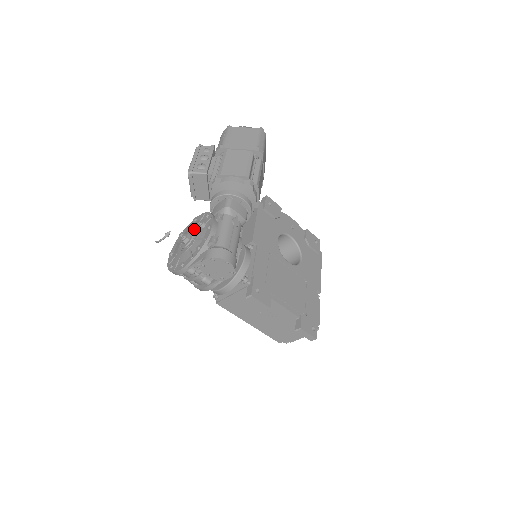
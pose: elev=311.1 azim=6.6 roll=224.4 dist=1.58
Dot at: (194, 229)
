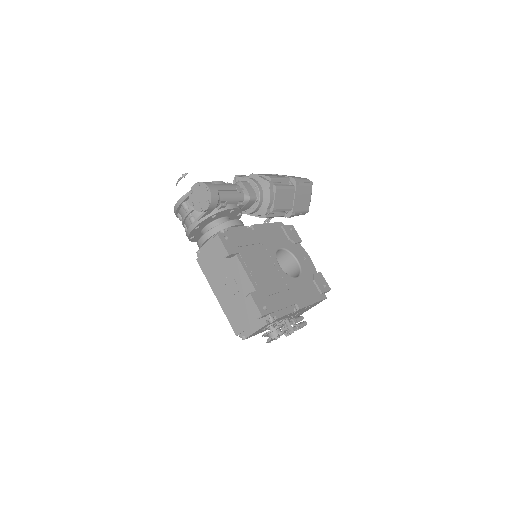
Dot at: occluded
